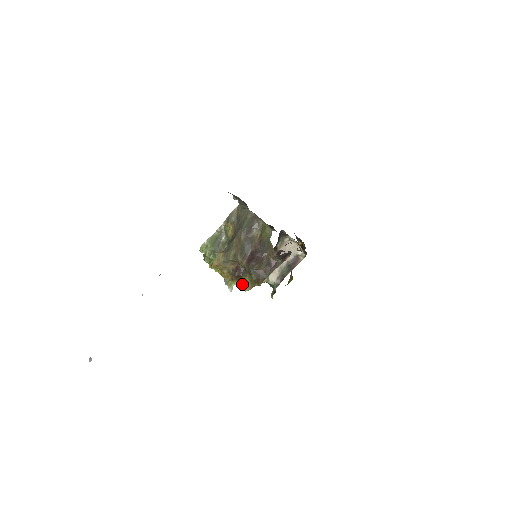
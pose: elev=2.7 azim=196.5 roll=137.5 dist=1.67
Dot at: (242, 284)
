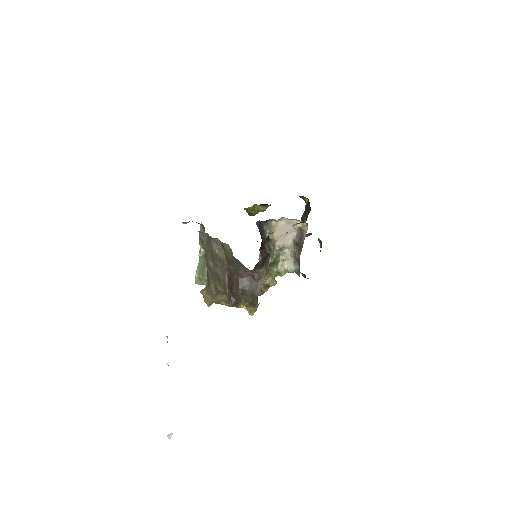
Dot at: occluded
